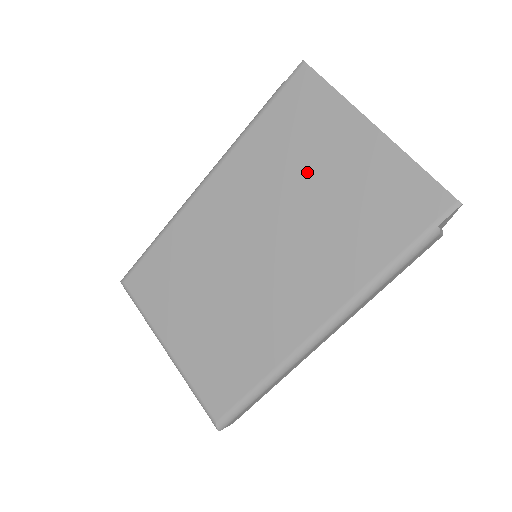
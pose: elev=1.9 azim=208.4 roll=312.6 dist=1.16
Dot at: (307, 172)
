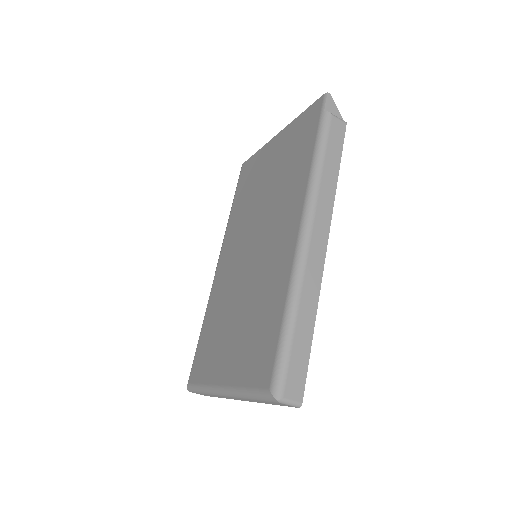
Dot at: (259, 187)
